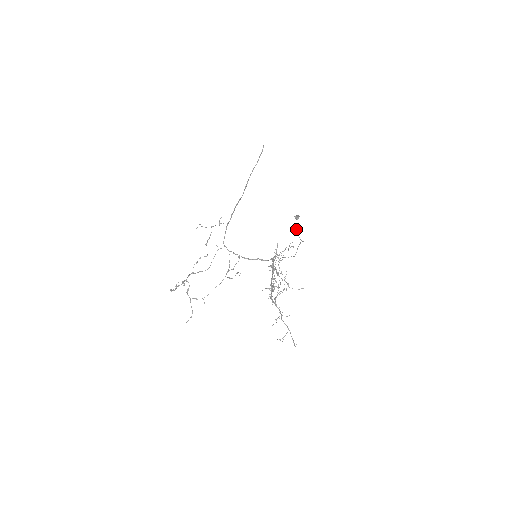
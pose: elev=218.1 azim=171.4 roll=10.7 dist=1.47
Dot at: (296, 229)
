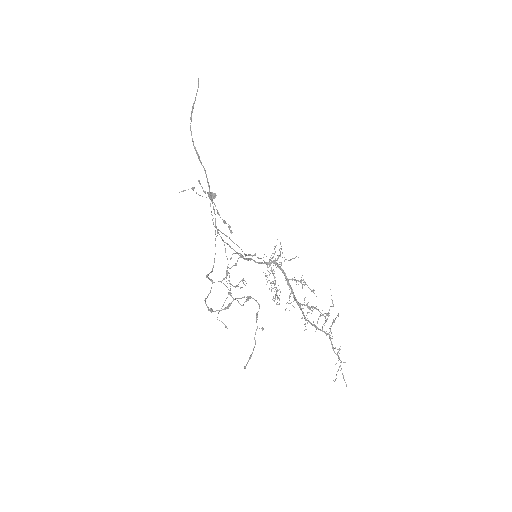
Dot at: occluded
